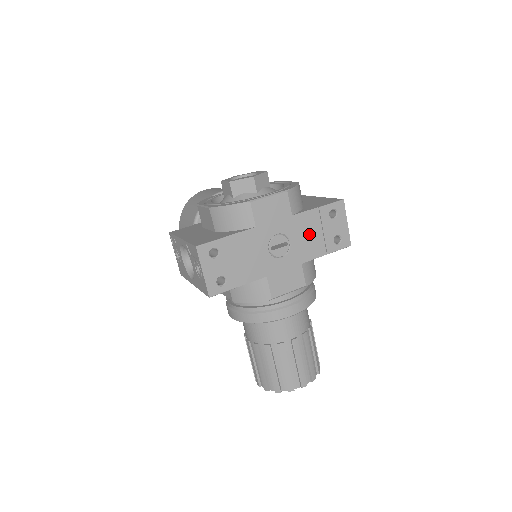
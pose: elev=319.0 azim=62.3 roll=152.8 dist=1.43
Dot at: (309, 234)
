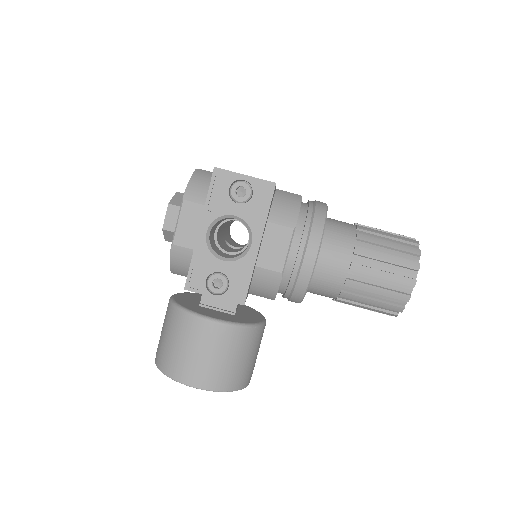
Dot at: occluded
